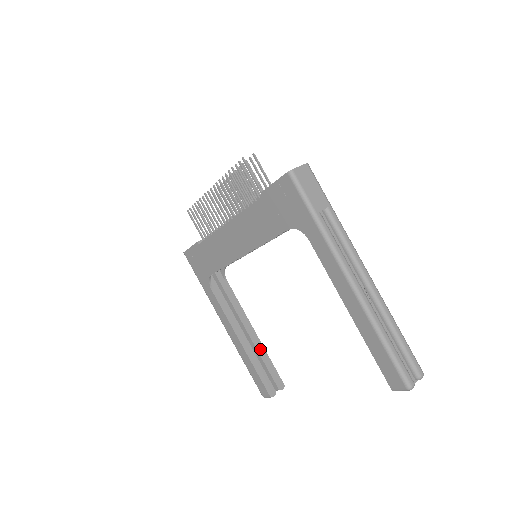
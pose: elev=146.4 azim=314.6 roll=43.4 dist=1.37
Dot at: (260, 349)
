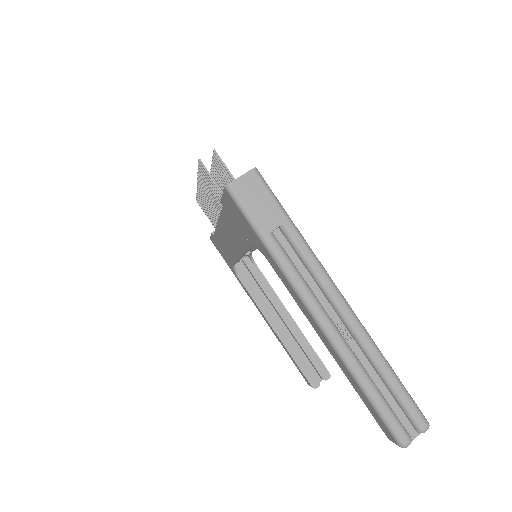
Dot at: (299, 338)
